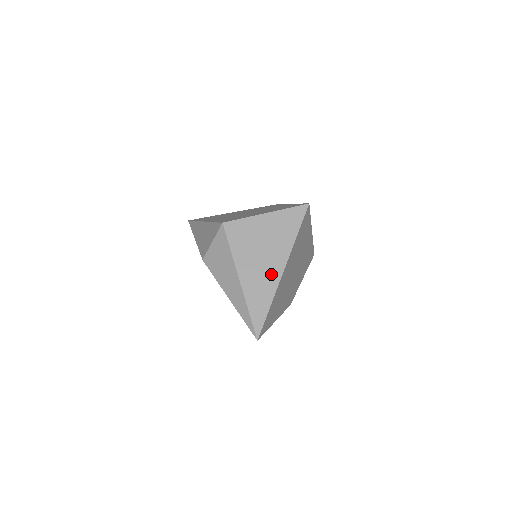
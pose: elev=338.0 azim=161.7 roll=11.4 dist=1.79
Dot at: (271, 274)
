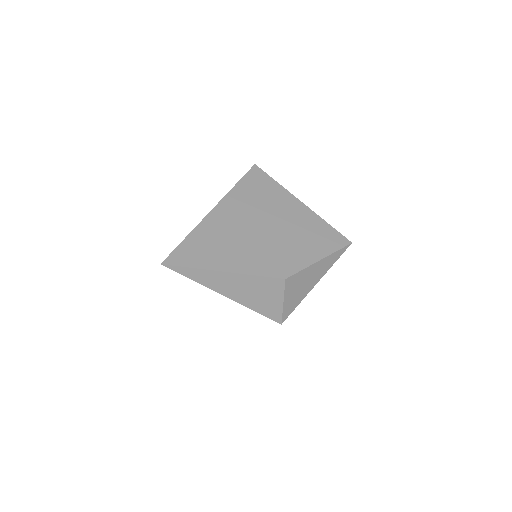
Dot at: occluded
